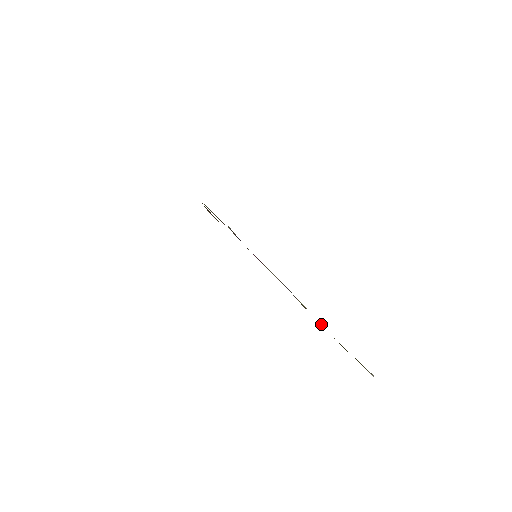
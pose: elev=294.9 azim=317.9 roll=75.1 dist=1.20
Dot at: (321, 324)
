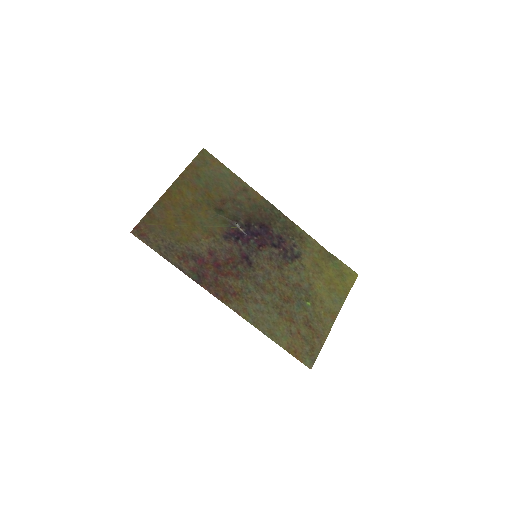
Dot at: (315, 265)
